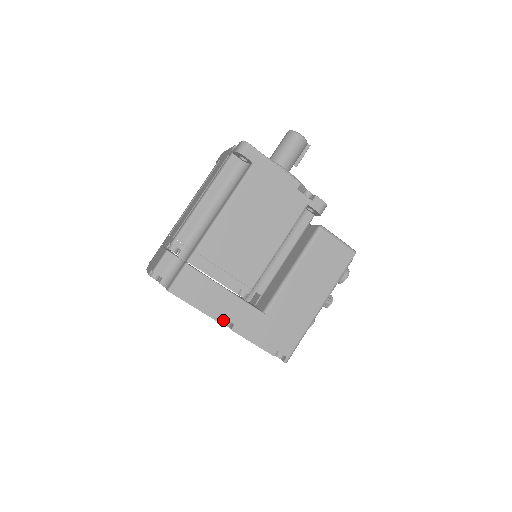
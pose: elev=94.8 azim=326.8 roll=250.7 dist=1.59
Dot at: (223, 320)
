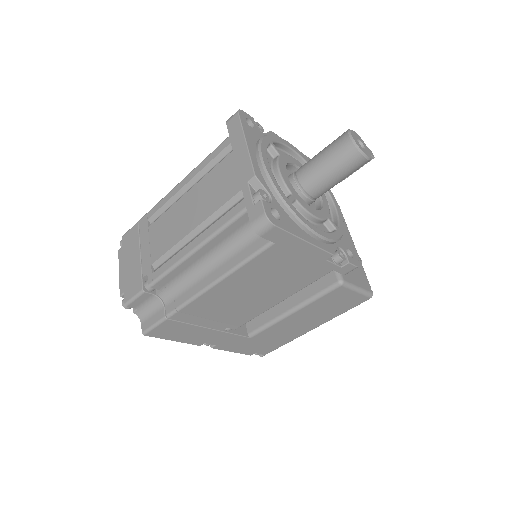
Dot at: occluded
